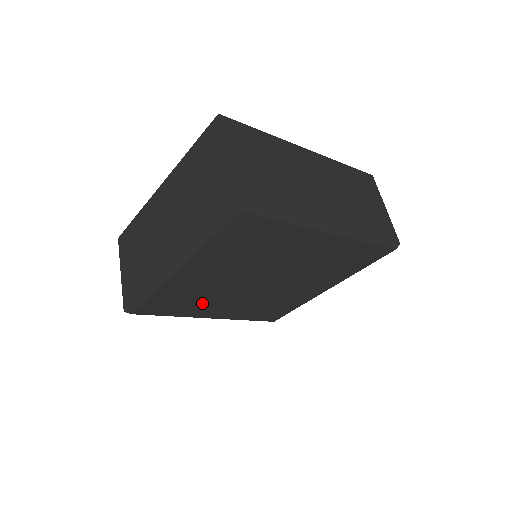
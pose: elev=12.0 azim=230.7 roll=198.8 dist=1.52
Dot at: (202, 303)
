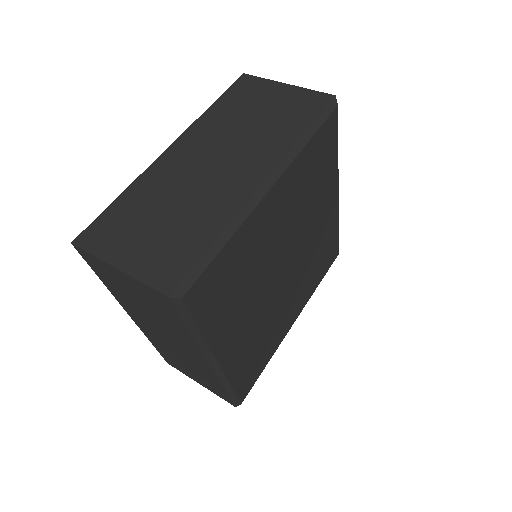
Dot at: (237, 303)
